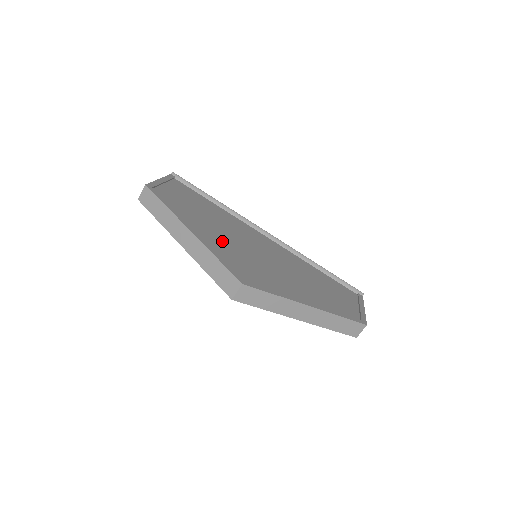
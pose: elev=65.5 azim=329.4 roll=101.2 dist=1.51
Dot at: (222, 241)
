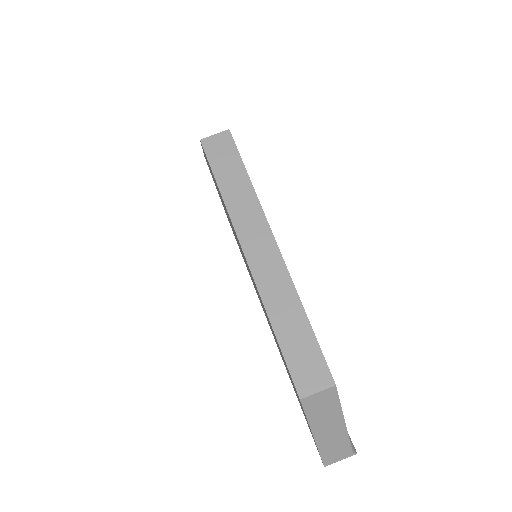
Dot at: occluded
